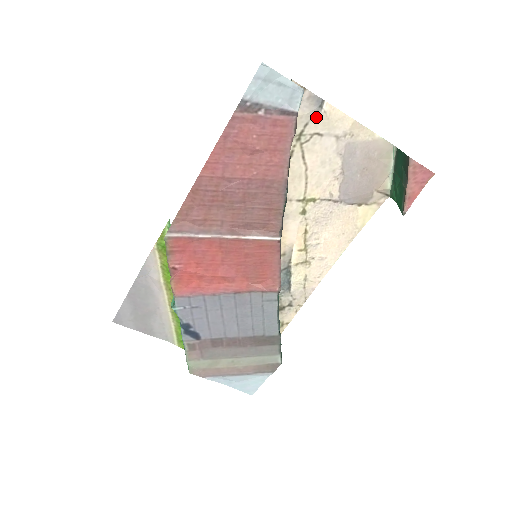
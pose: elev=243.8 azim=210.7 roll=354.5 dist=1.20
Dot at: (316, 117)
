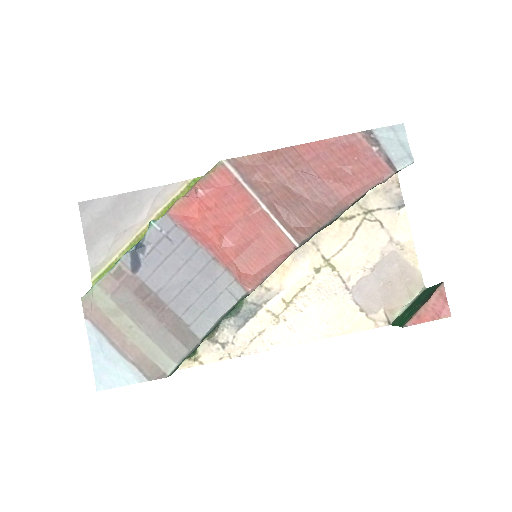
Dot at: (390, 211)
